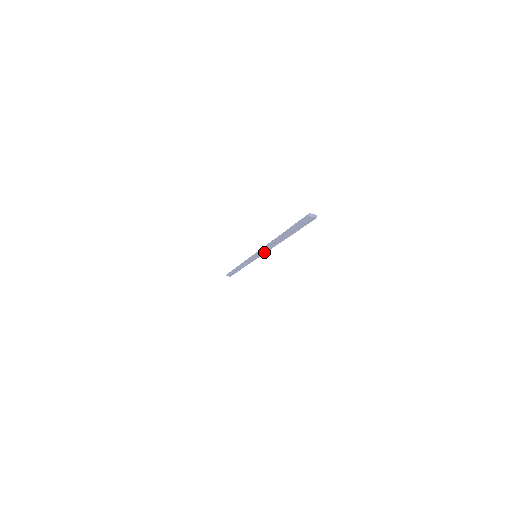
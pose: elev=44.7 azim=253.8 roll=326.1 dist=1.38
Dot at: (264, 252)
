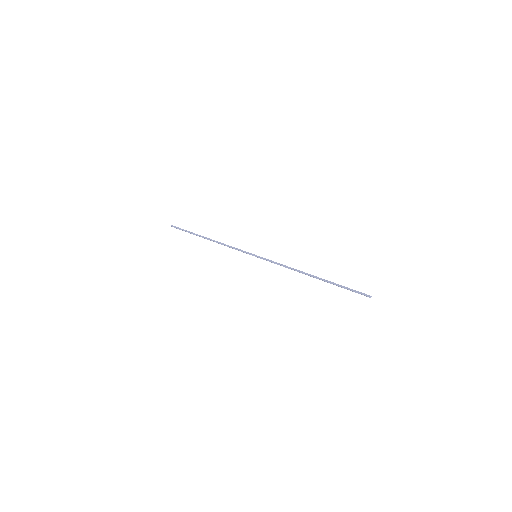
Dot at: (274, 263)
